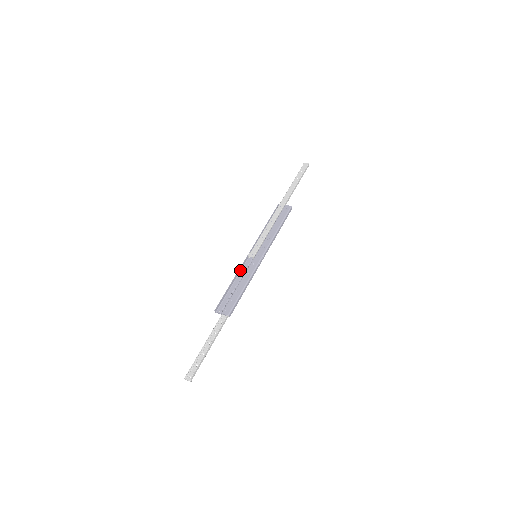
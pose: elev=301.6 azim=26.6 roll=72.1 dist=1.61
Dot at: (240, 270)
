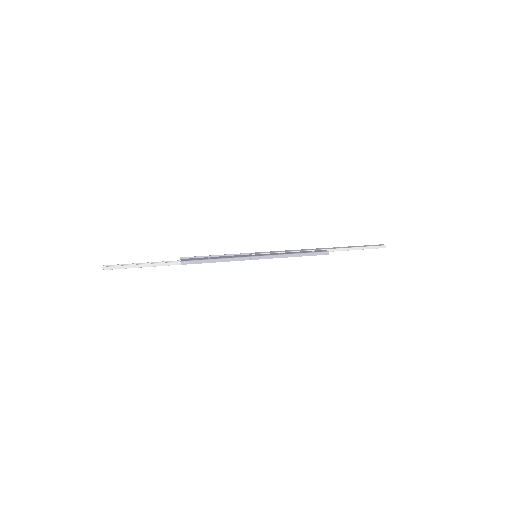
Dot at: occluded
